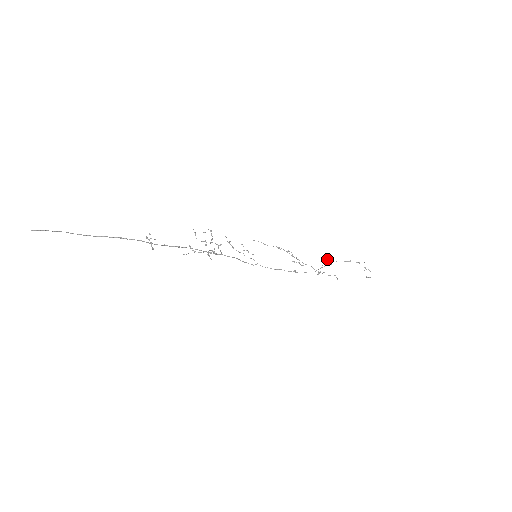
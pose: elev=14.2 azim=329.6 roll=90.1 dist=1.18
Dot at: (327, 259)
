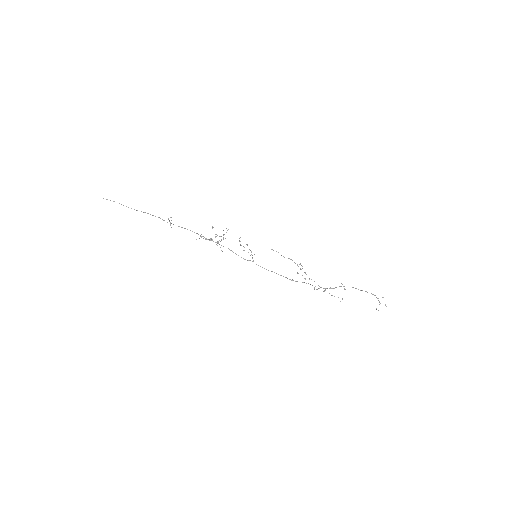
Dot at: occluded
